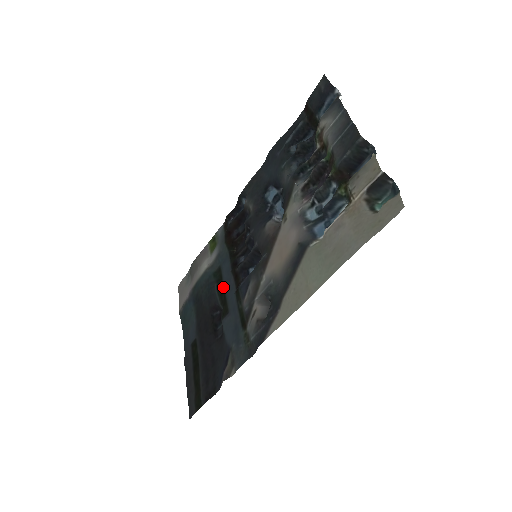
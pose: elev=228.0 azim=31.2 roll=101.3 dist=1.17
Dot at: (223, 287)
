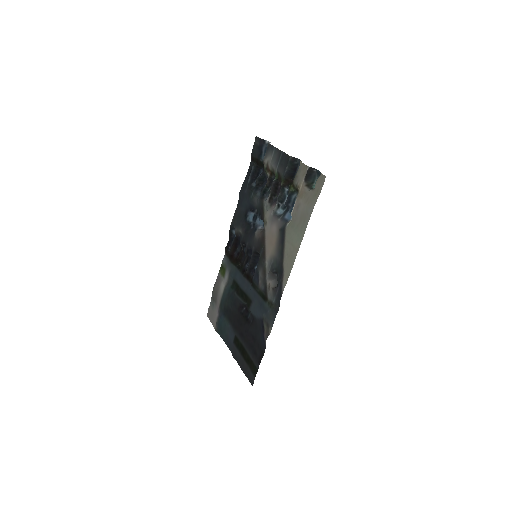
Dot at: (241, 289)
